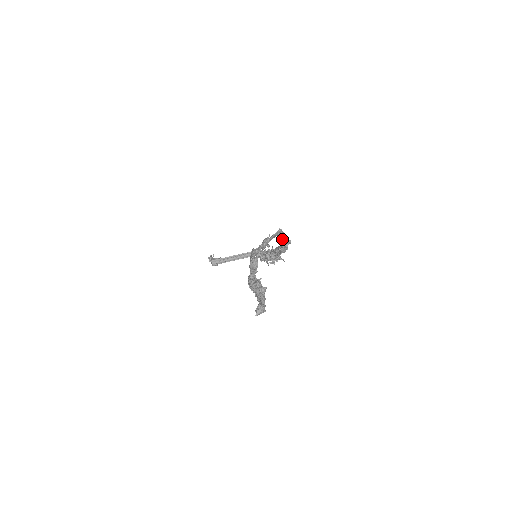
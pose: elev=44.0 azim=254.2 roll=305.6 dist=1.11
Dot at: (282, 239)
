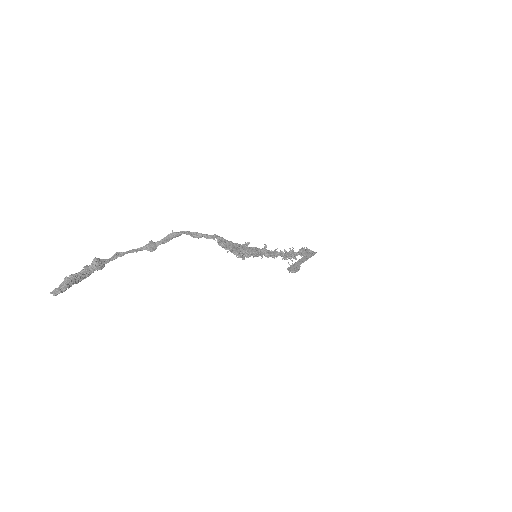
Dot at: occluded
